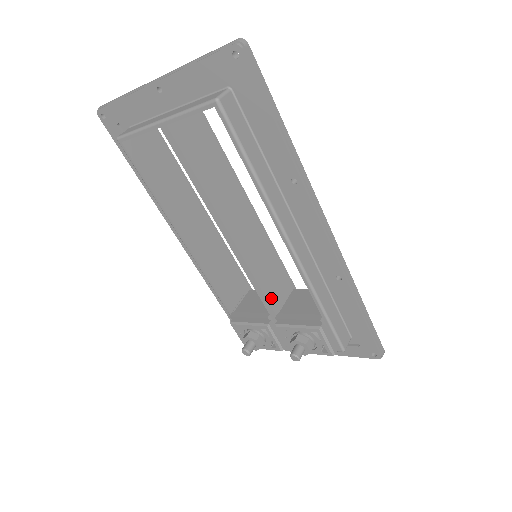
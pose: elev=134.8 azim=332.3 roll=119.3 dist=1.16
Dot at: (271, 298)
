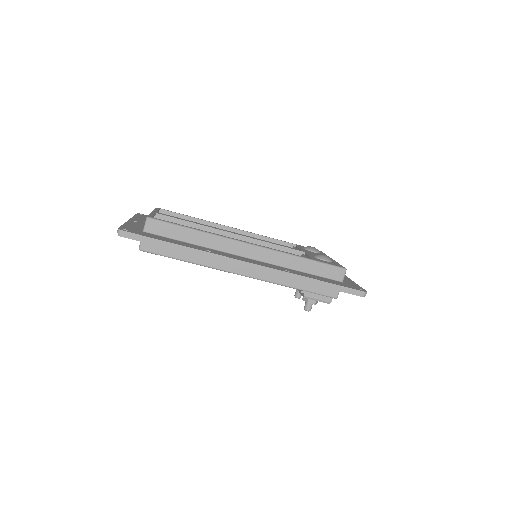
Dot at: occluded
